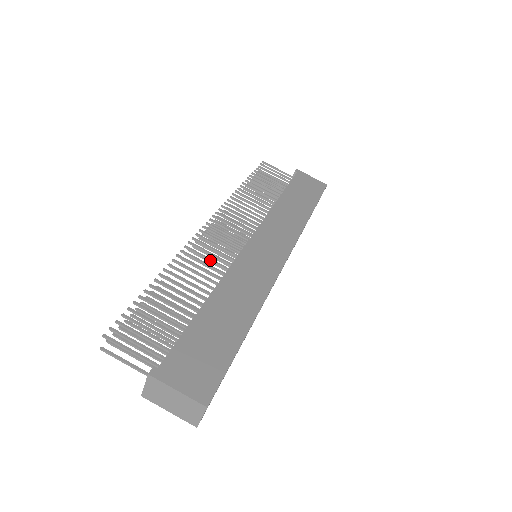
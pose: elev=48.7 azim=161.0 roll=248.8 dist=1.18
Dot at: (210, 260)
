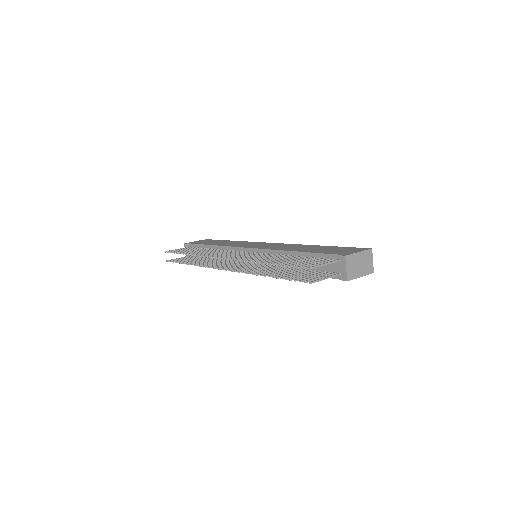
Dot at: (257, 256)
